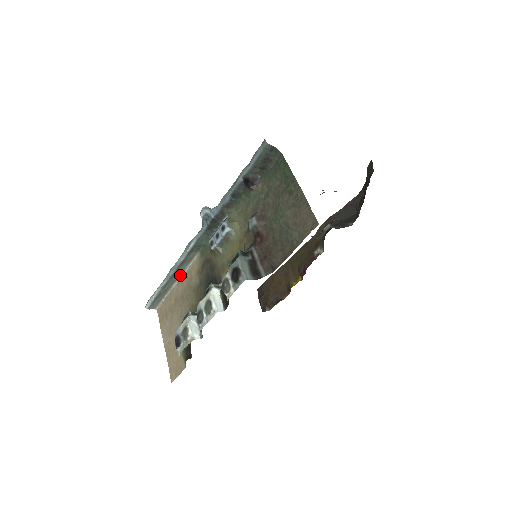
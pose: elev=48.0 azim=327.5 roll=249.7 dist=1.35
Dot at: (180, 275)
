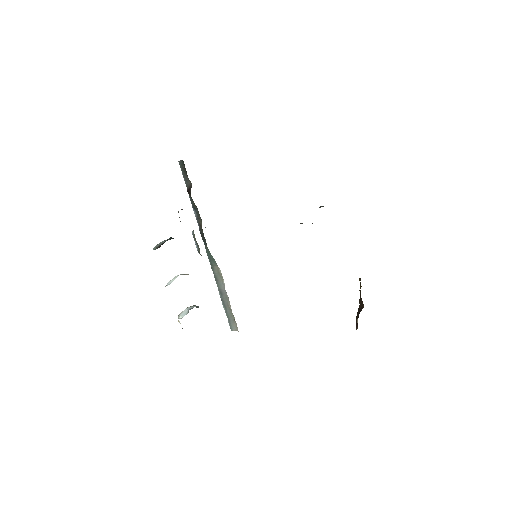
Dot at: occluded
